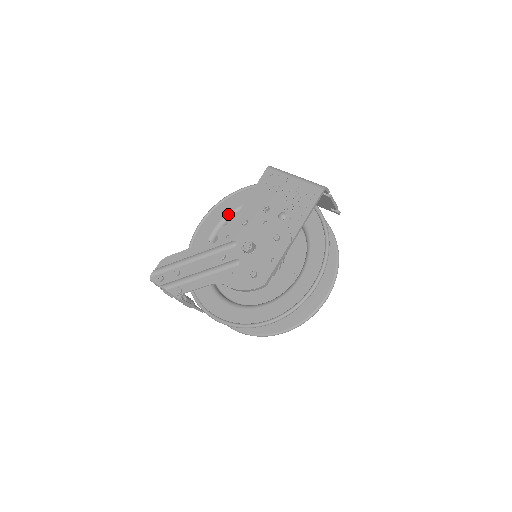
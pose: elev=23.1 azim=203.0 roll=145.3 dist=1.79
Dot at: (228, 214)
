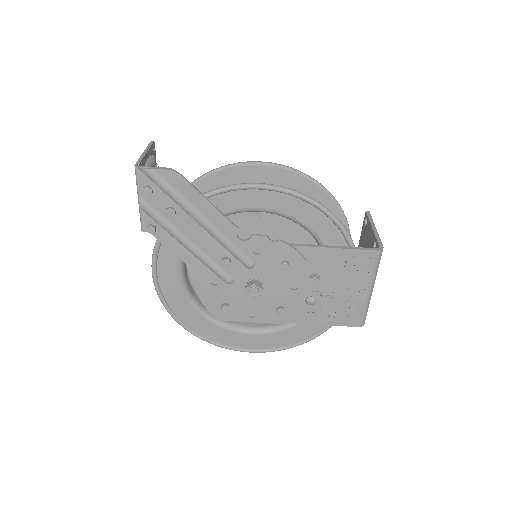
Dot at: (292, 218)
